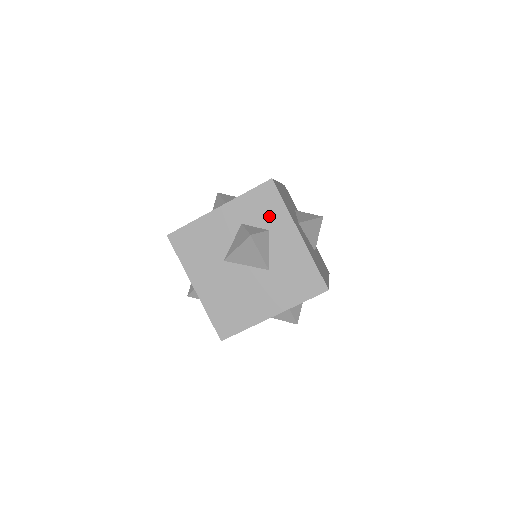
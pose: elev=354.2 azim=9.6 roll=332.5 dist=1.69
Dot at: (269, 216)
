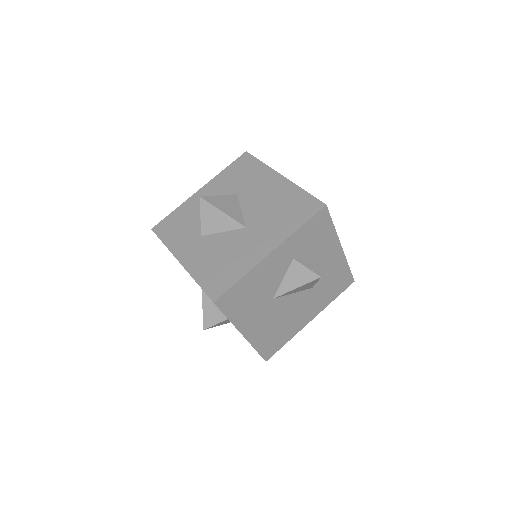
Dot at: (319, 242)
